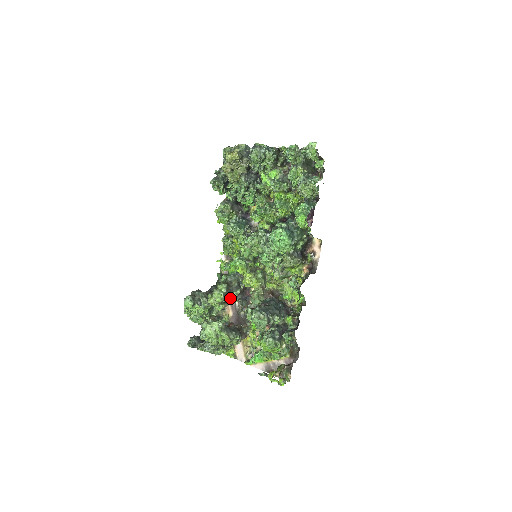
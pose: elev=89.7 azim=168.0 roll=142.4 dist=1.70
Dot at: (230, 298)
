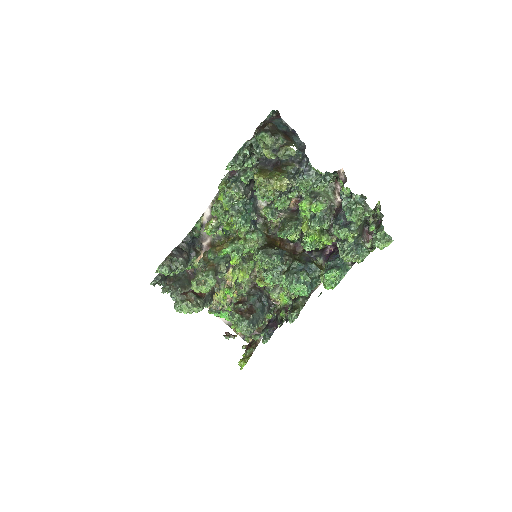
Dot at: occluded
